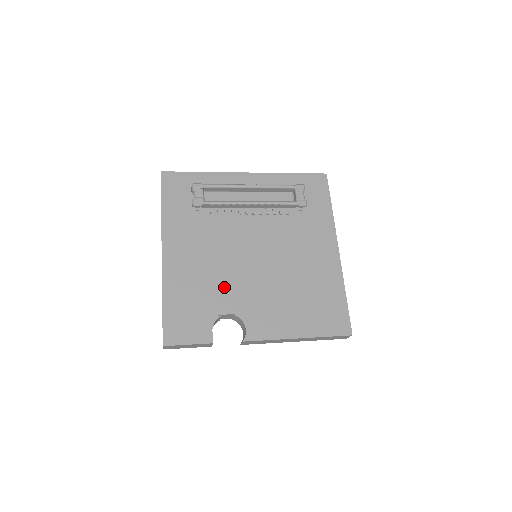
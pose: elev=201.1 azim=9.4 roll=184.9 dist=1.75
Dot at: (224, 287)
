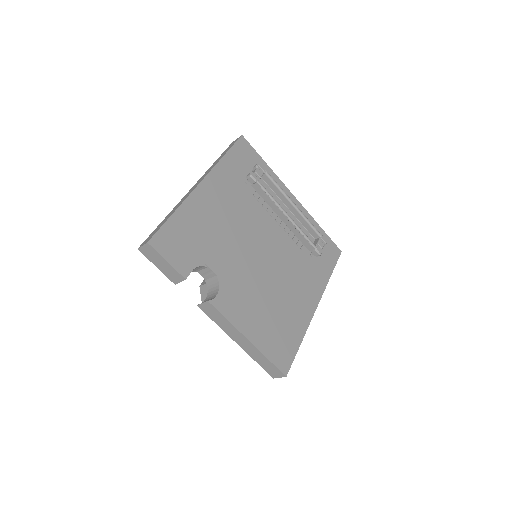
Dot at: (225, 250)
